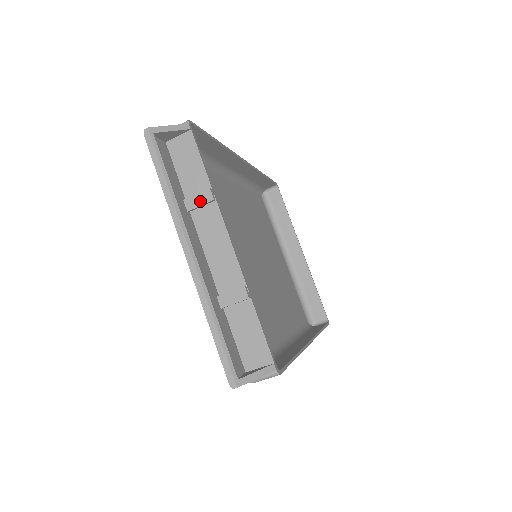
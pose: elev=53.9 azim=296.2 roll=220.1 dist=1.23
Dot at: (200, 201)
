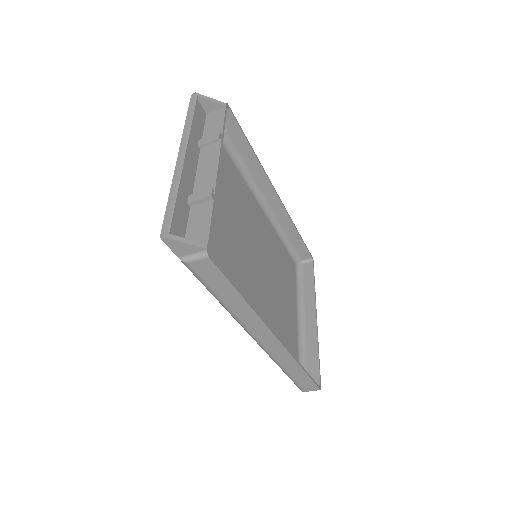
Dot at: (209, 140)
